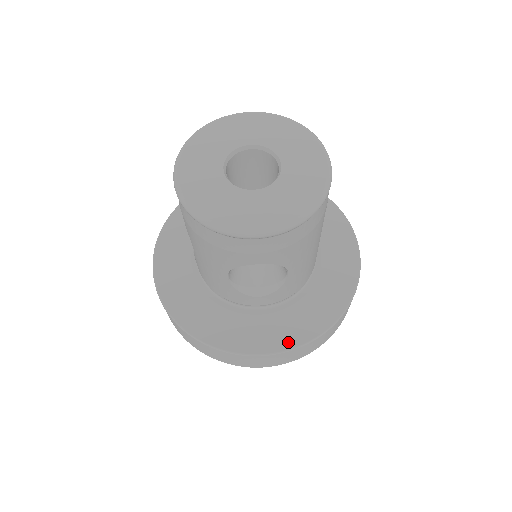
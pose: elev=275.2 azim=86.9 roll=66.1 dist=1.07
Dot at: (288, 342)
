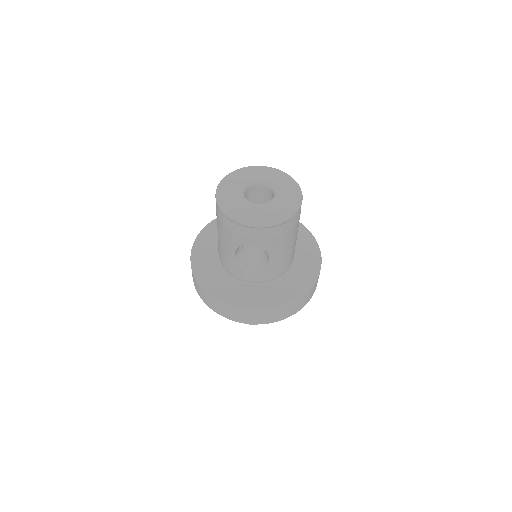
Dot at: (263, 305)
